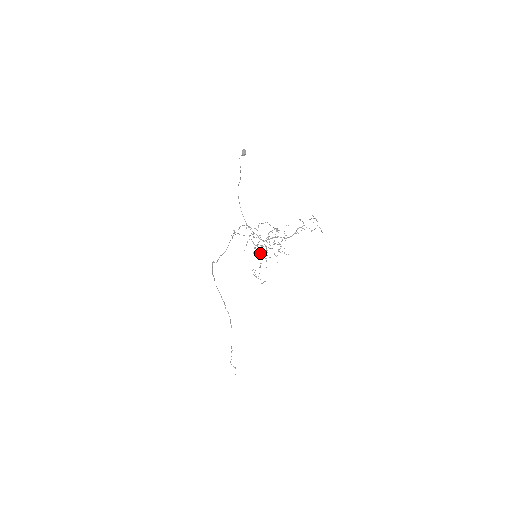
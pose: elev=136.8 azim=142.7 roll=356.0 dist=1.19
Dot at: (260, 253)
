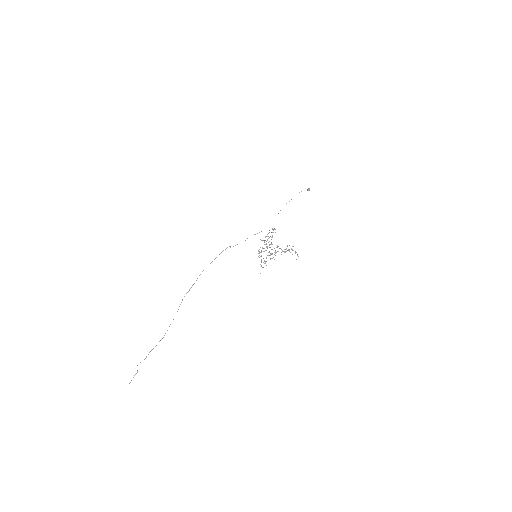
Dot at: (275, 252)
